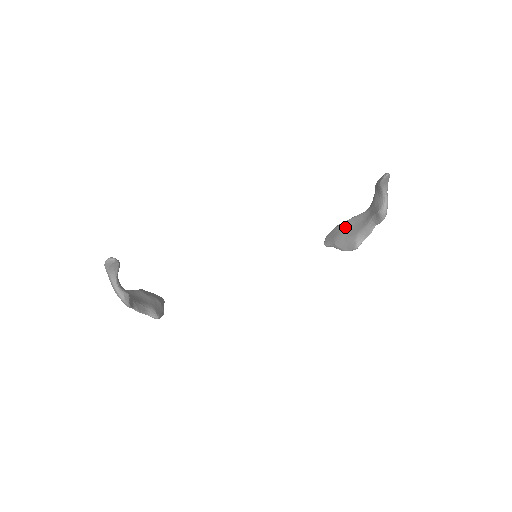
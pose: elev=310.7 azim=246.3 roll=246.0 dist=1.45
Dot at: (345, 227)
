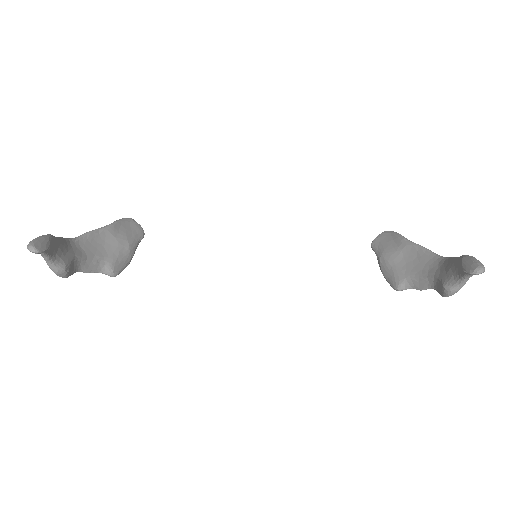
Dot at: (403, 250)
